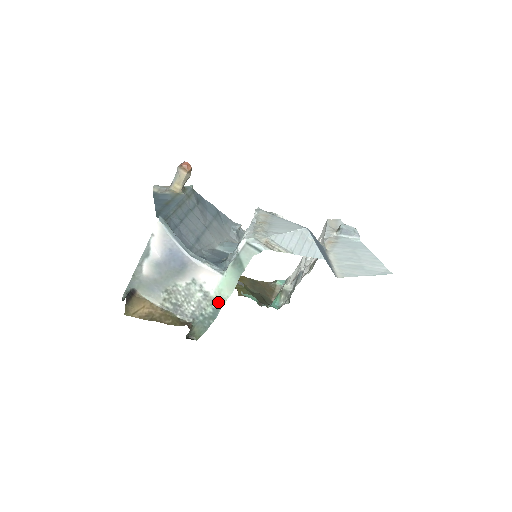
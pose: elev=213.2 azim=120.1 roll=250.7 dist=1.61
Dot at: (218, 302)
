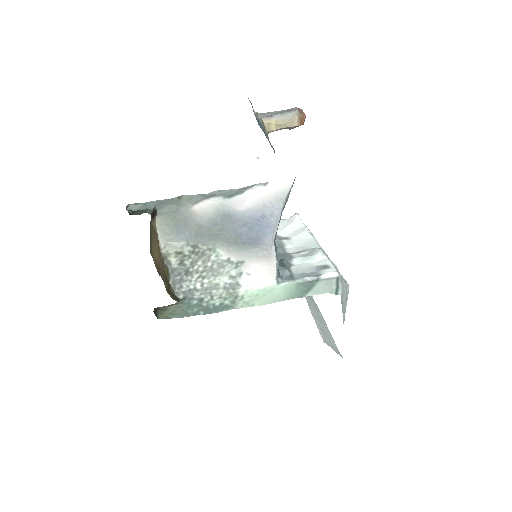
Dot at: (236, 302)
